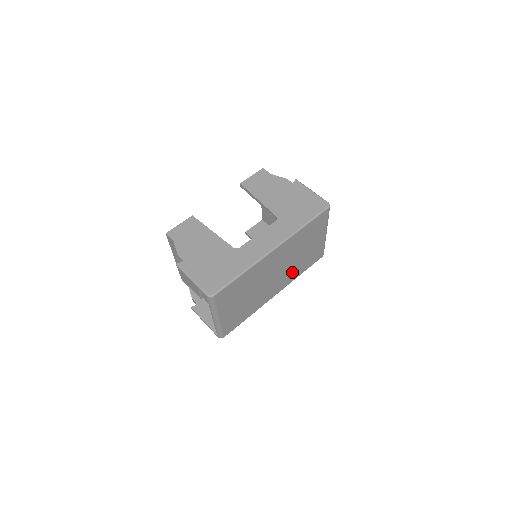
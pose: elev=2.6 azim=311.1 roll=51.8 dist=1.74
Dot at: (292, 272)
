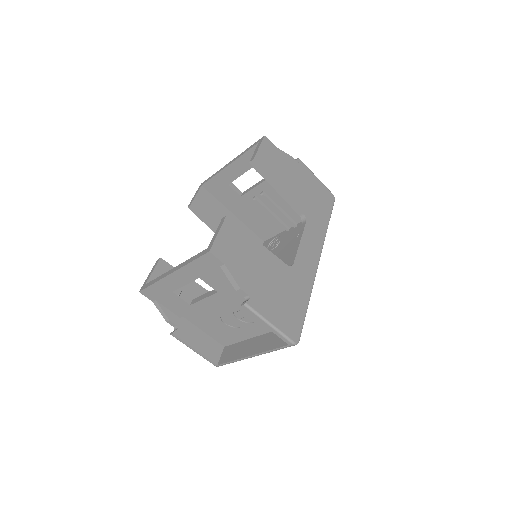
Dot at: occluded
